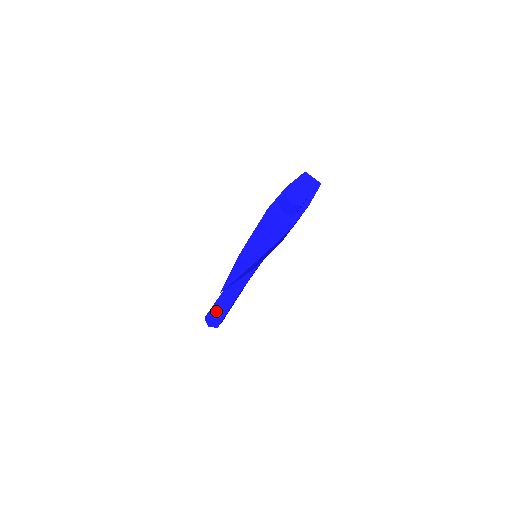
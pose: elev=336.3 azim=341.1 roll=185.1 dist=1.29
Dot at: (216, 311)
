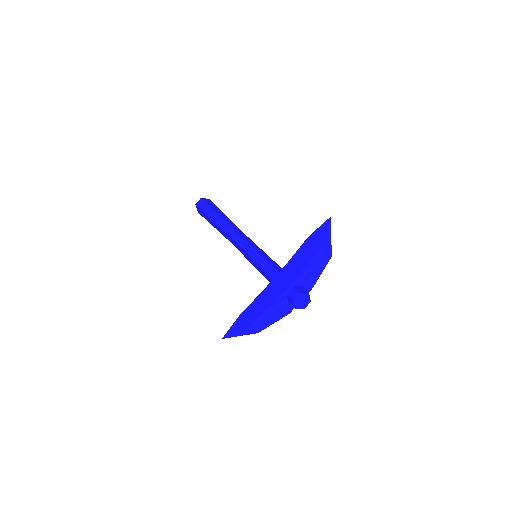
Dot at: (208, 221)
